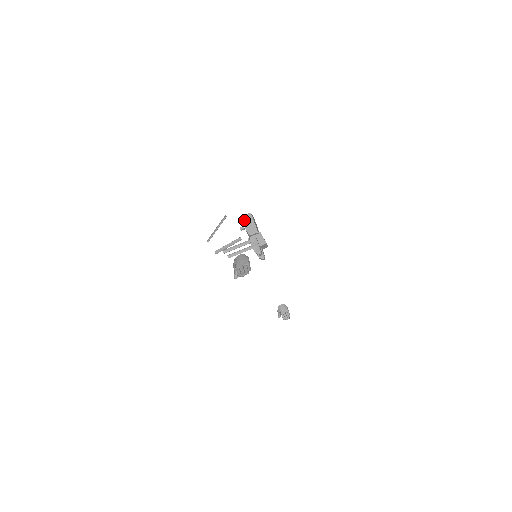
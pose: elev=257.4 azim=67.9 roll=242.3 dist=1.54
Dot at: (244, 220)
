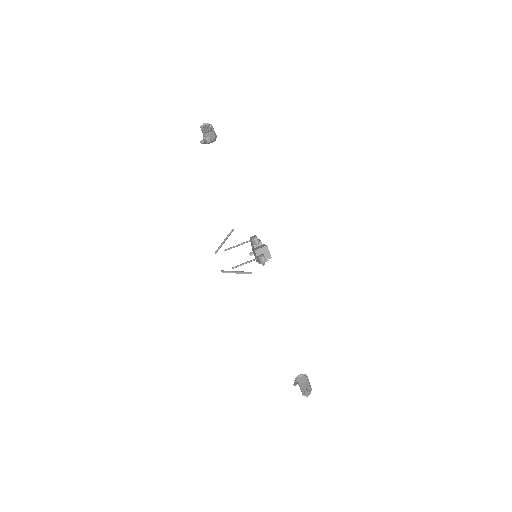
Dot at: occluded
